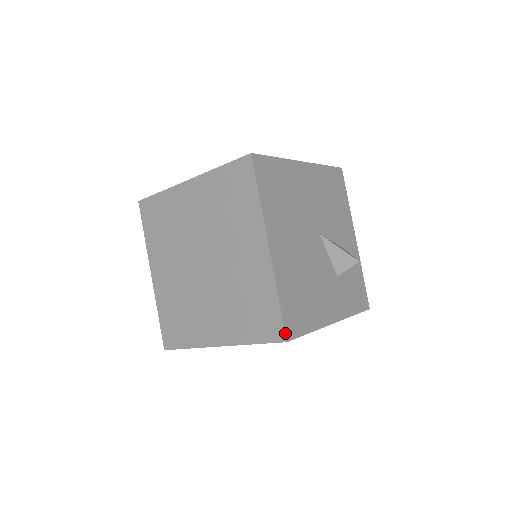
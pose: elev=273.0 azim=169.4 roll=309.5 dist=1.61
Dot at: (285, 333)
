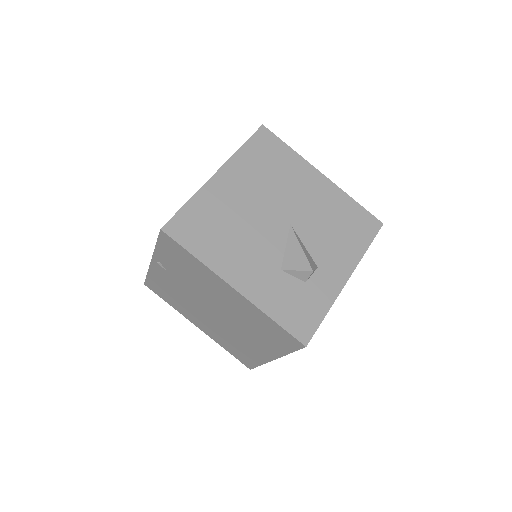
Dot at: (166, 223)
